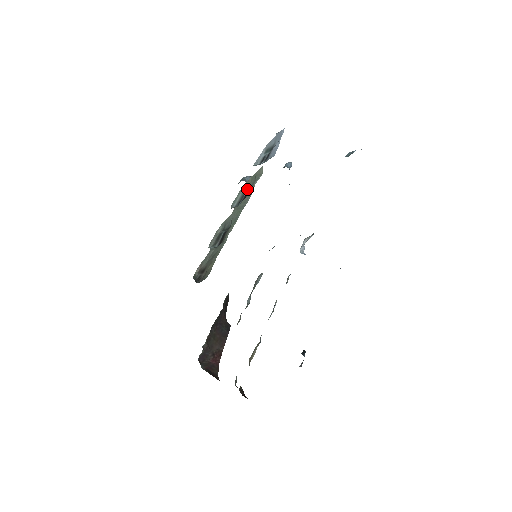
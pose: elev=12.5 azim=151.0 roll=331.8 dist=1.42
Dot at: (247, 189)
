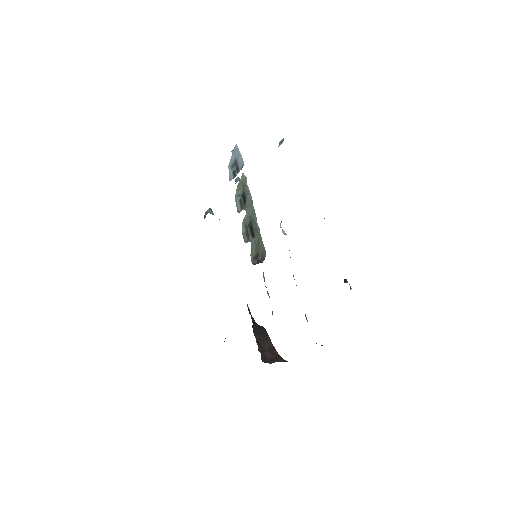
Dot at: (240, 195)
